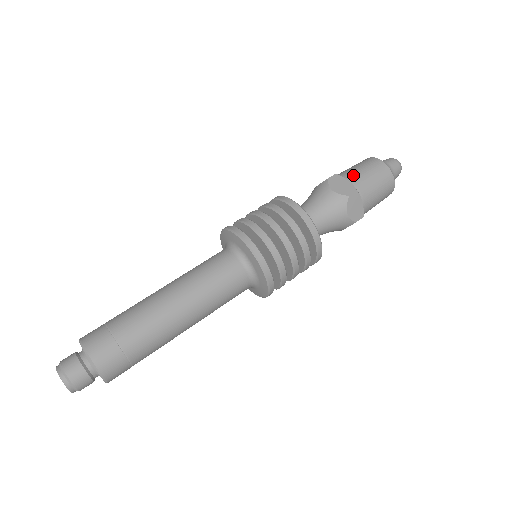
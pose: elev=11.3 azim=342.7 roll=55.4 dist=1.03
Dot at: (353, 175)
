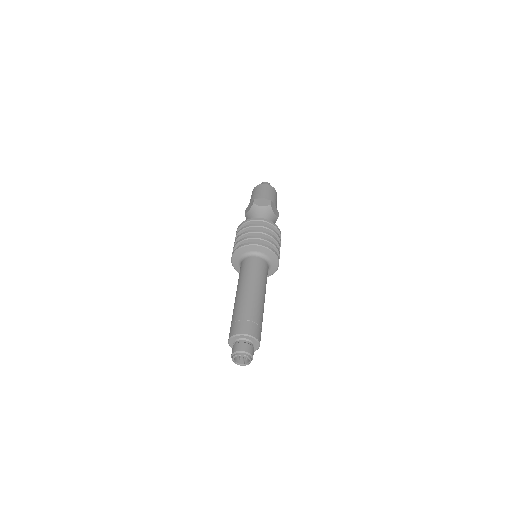
Dot at: (261, 196)
